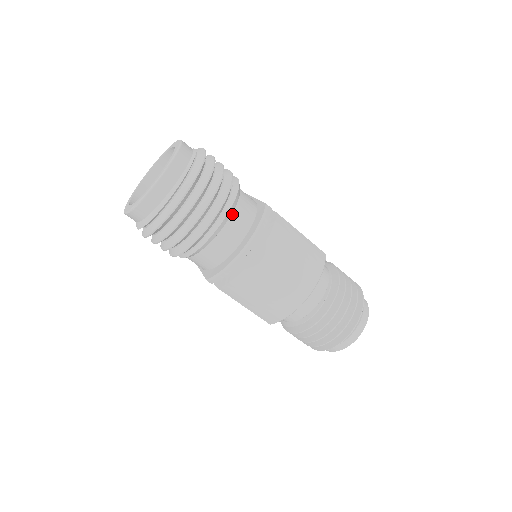
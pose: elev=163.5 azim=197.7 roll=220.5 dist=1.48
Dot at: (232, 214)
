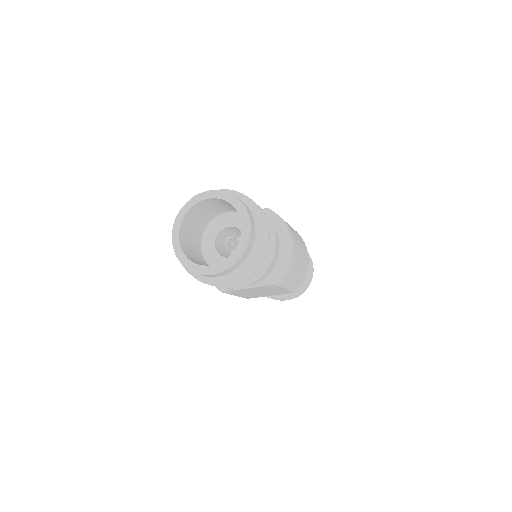
Dot at: occluded
